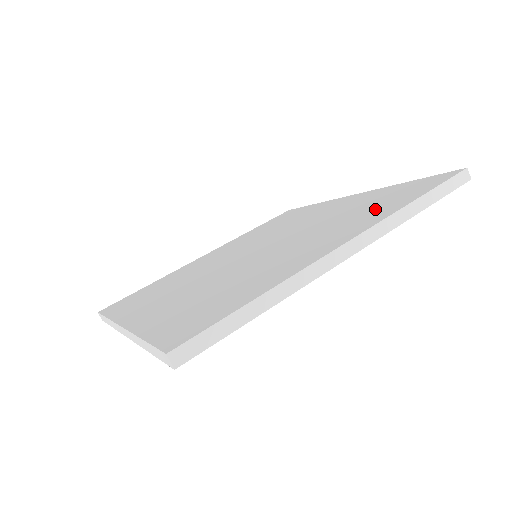
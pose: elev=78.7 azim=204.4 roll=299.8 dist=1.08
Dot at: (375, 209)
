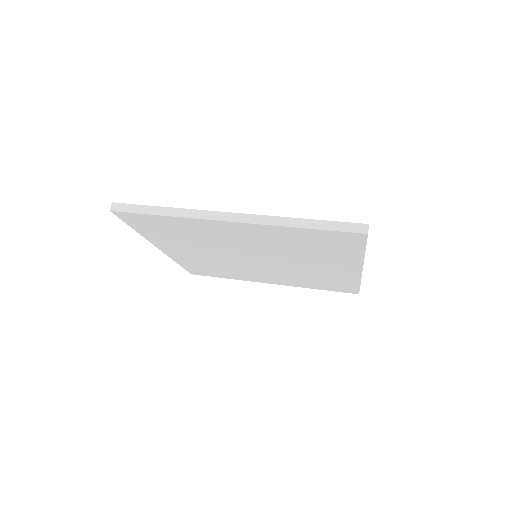
Dot at: occluded
